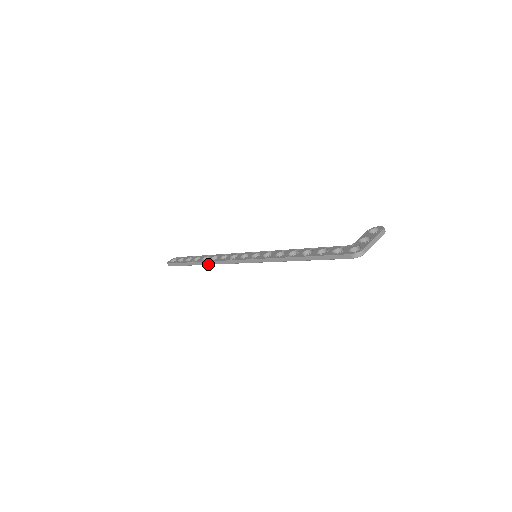
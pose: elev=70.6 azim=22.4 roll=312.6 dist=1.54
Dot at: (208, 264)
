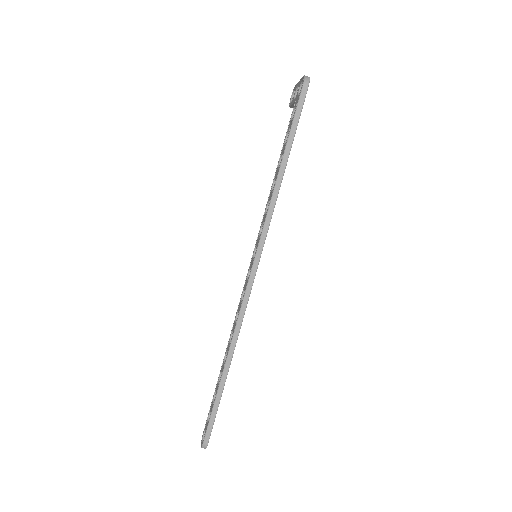
Dot at: (234, 348)
